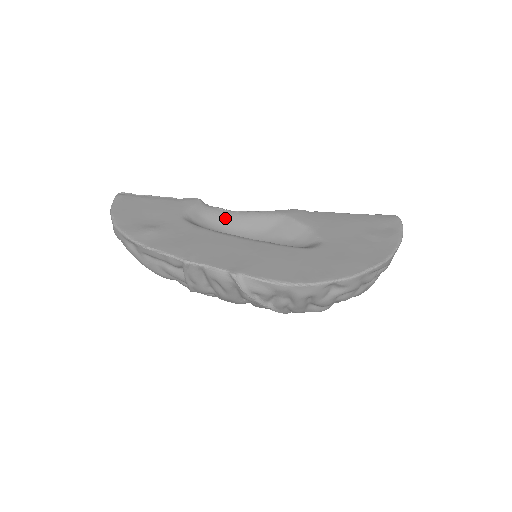
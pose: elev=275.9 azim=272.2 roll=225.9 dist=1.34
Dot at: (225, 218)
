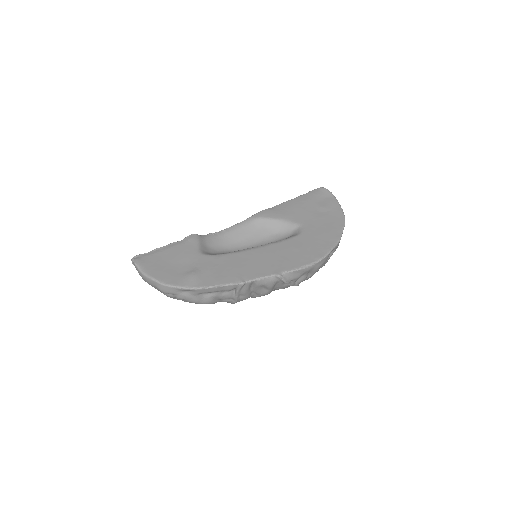
Dot at: (220, 239)
